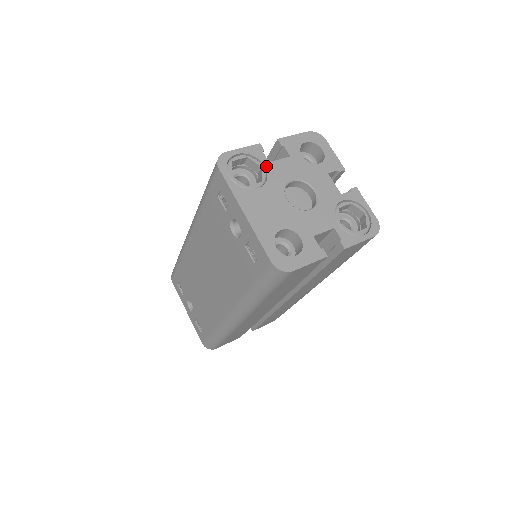
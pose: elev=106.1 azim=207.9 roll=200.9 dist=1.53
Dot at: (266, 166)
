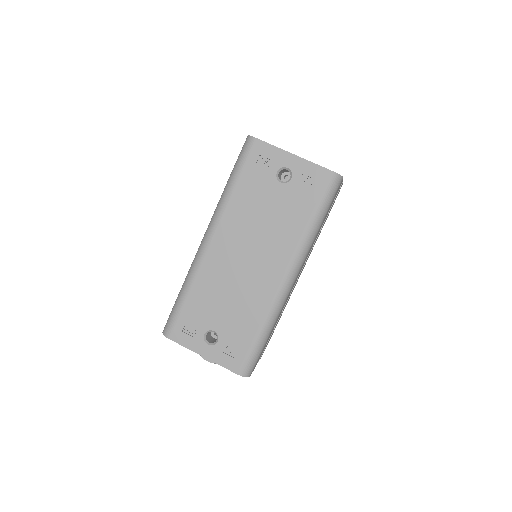
Dot at: occluded
